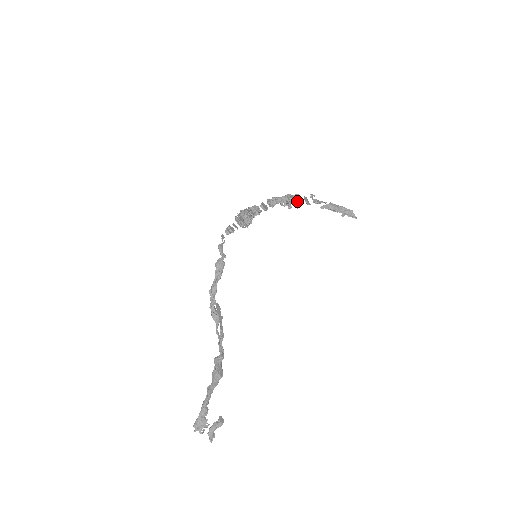
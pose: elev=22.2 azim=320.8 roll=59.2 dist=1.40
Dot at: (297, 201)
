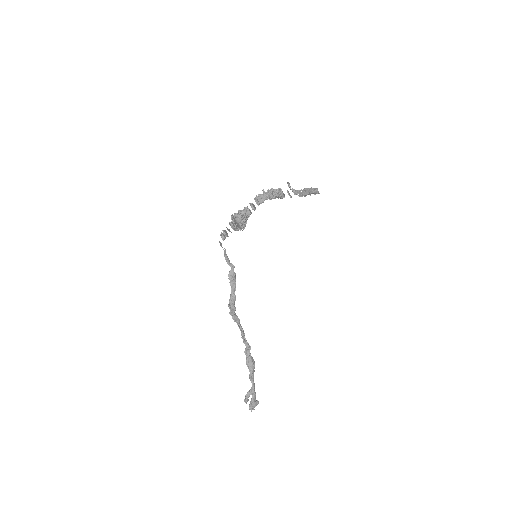
Dot at: (283, 197)
